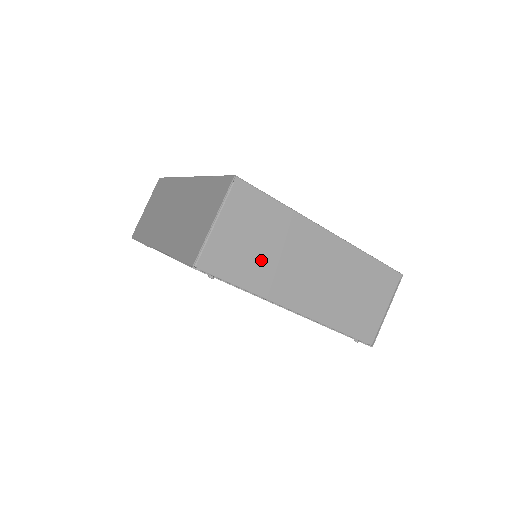
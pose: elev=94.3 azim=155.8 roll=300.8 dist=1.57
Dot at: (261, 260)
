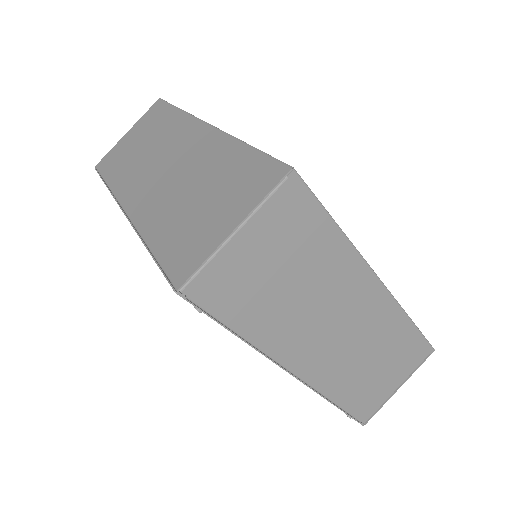
Dot at: (279, 301)
